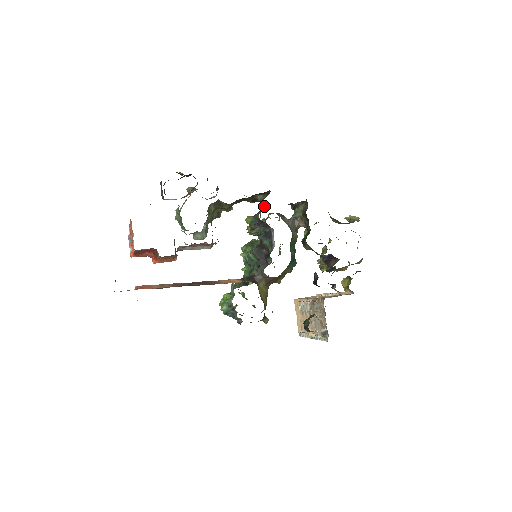
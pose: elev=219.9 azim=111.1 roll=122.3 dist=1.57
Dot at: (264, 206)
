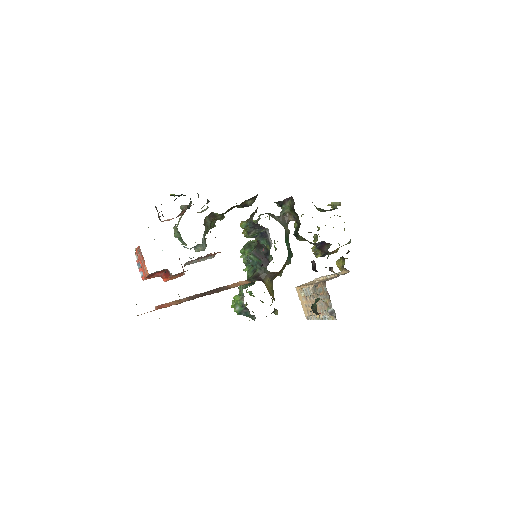
Dot at: (255, 210)
